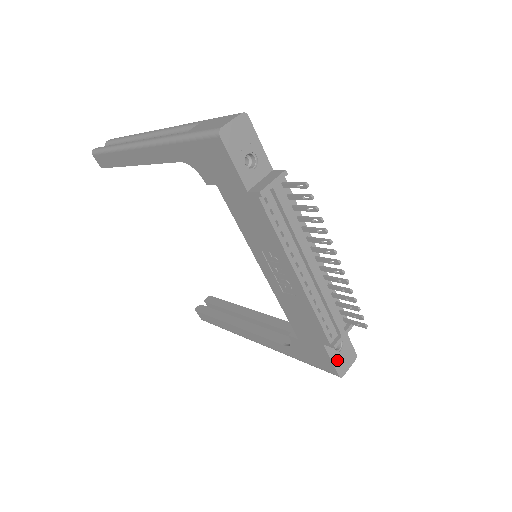
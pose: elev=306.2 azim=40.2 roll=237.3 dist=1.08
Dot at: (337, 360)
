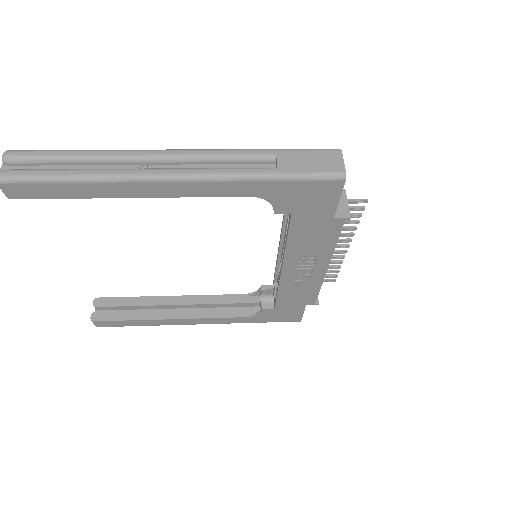
Dot at: occluded
